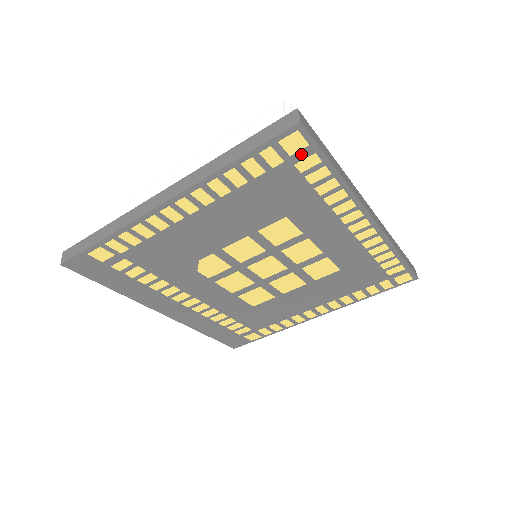
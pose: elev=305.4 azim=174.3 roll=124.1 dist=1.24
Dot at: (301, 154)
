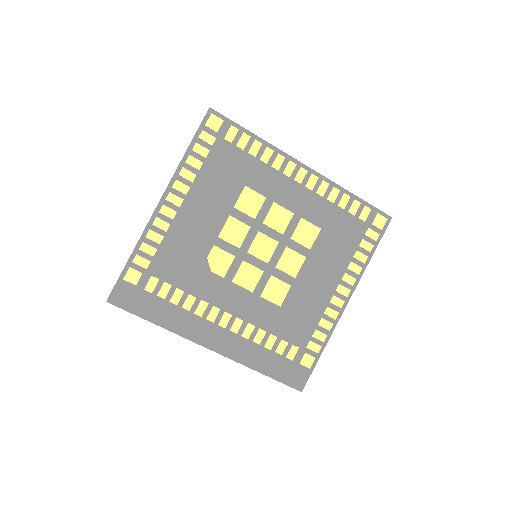
Dot at: (223, 129)
